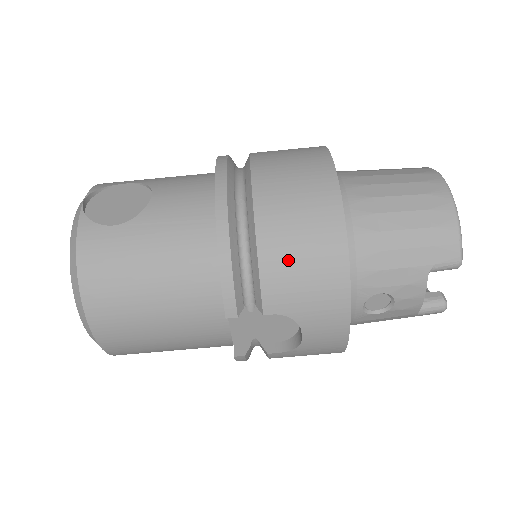
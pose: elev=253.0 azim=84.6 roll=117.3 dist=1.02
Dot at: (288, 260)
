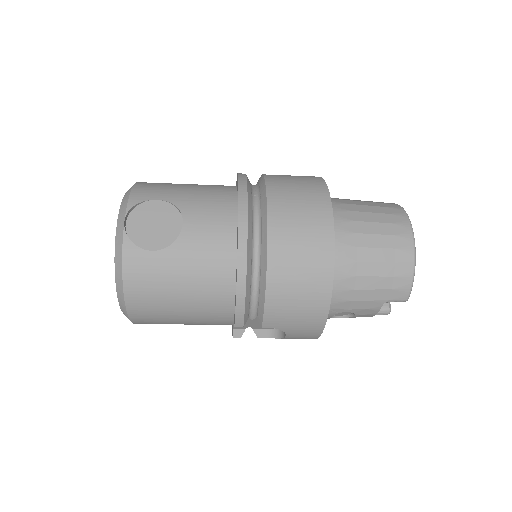
Dot at: (287, 299)
